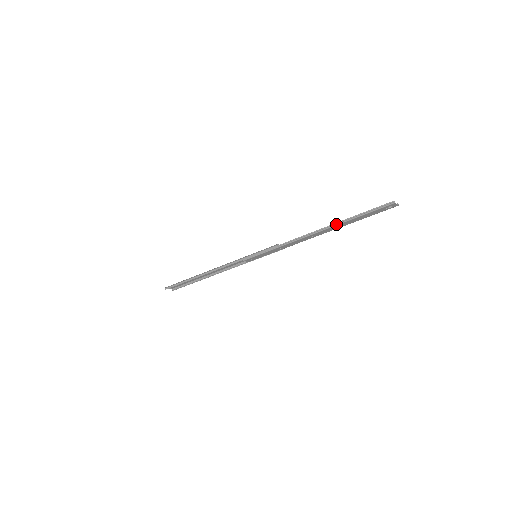
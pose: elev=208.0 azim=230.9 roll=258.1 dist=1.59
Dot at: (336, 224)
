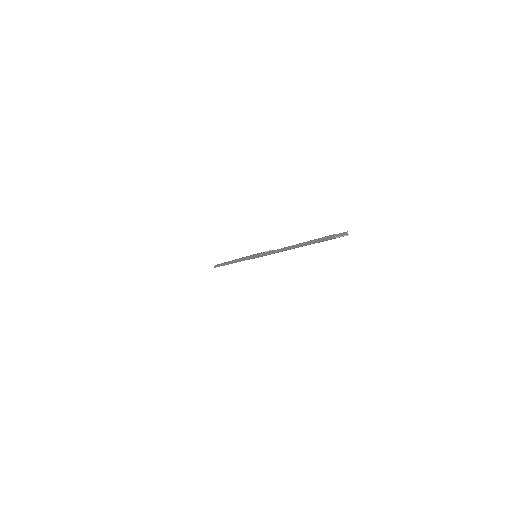
Dot at: (295, 246)
